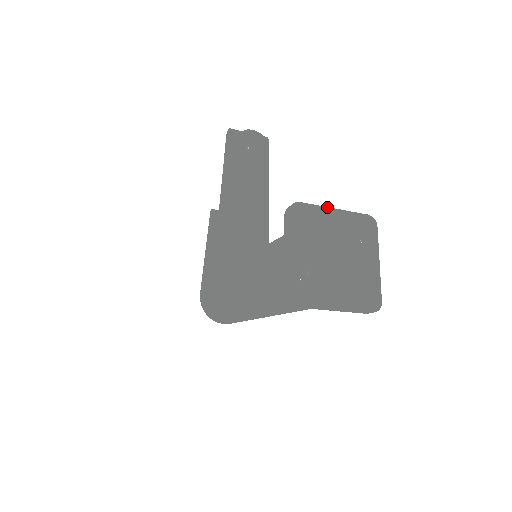
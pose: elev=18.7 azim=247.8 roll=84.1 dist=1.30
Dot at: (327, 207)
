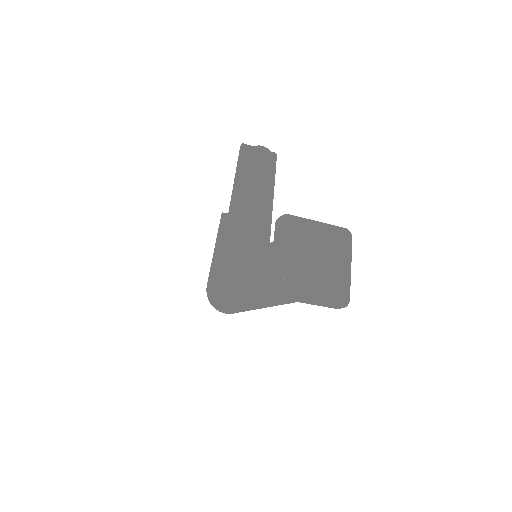
Dot at: (311, 220)
